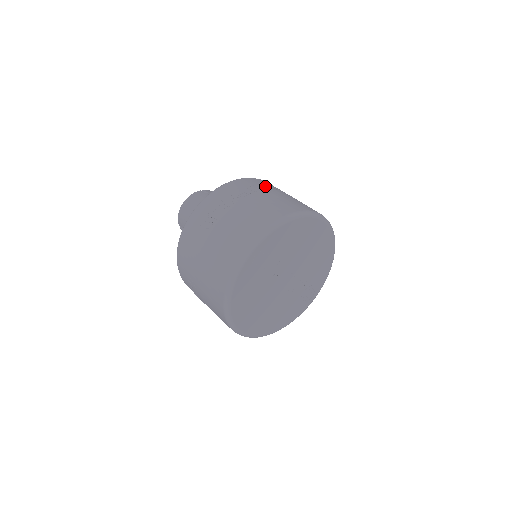
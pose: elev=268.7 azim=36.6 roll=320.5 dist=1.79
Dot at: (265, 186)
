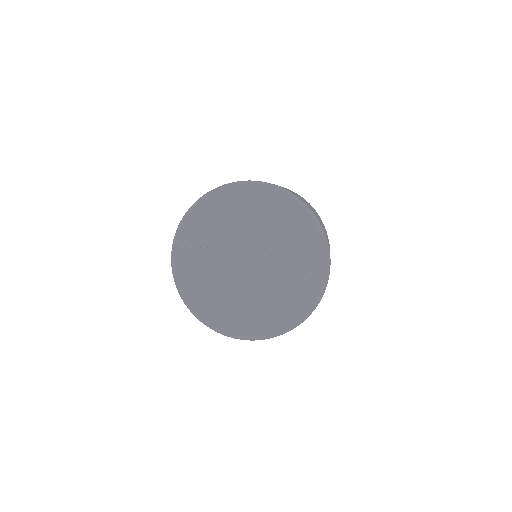
Dot at: occluded
